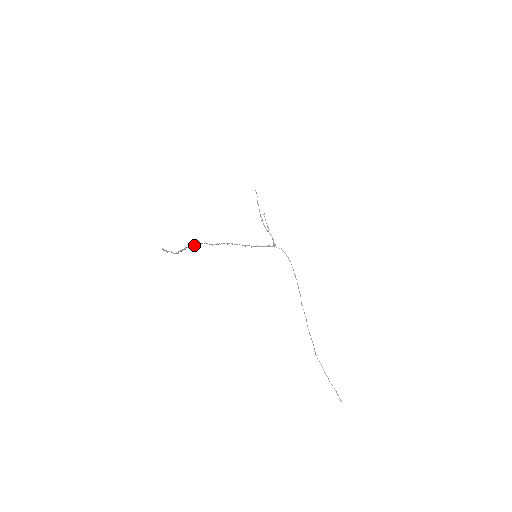
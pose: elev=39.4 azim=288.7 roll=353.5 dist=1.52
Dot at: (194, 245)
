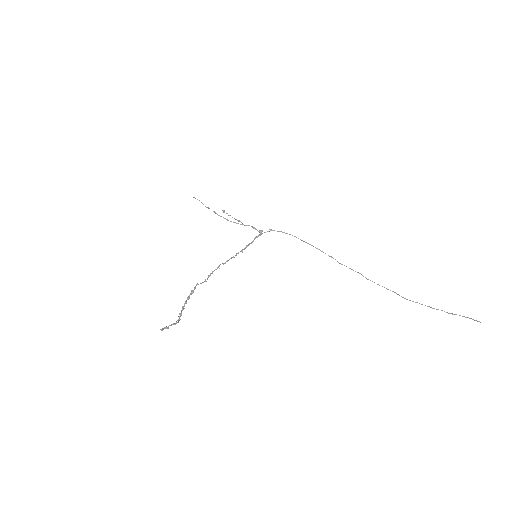
Dot at: (189, 297)
